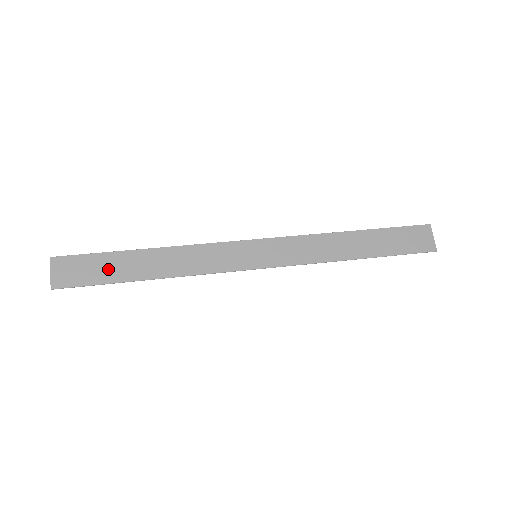
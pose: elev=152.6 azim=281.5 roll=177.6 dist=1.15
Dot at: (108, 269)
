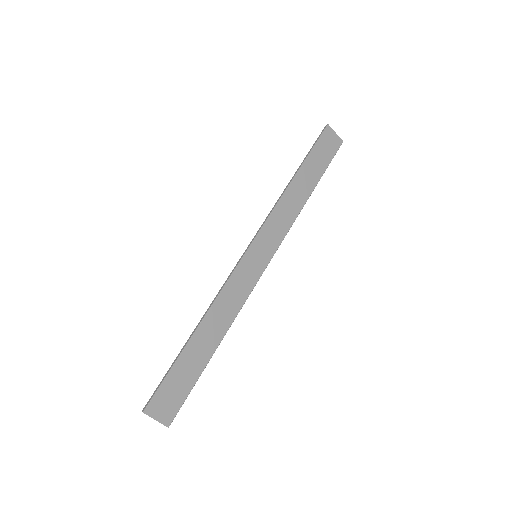
Dot at: (187, 372)
